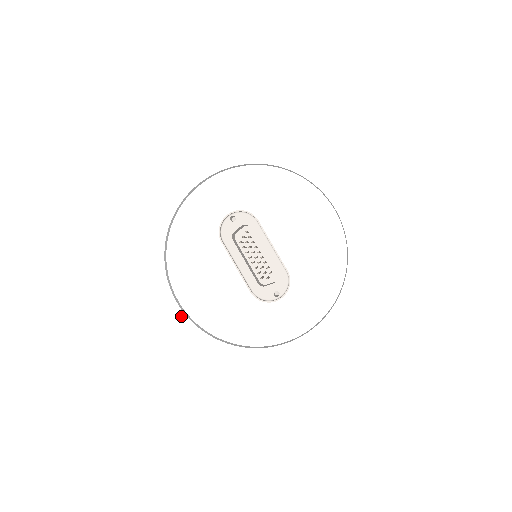
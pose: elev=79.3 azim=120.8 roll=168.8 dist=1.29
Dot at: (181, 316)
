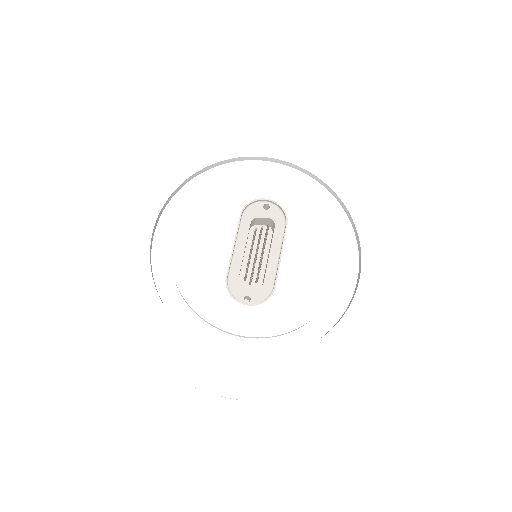
Dot at: (145, 243)
